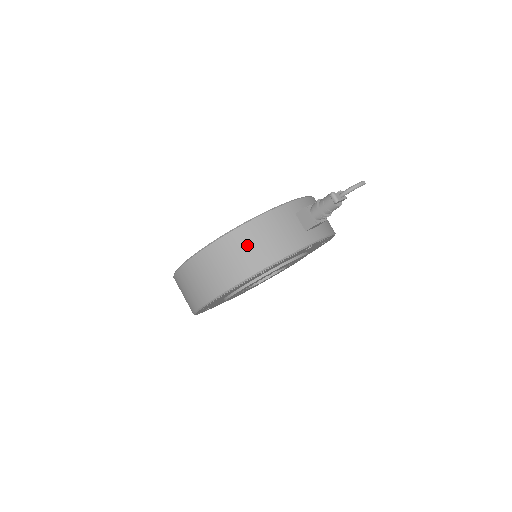
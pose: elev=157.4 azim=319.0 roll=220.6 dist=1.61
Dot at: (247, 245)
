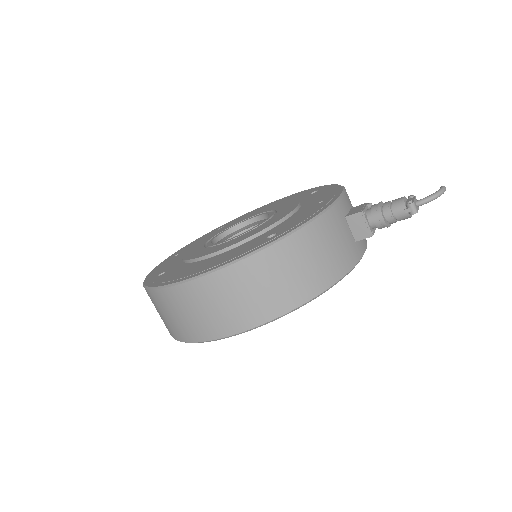
Dot at: (294, 265)
